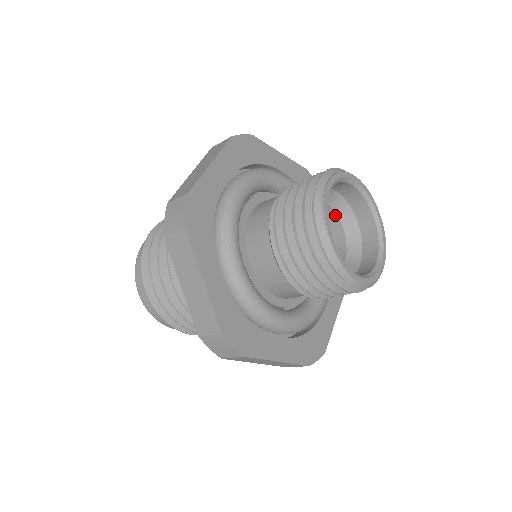
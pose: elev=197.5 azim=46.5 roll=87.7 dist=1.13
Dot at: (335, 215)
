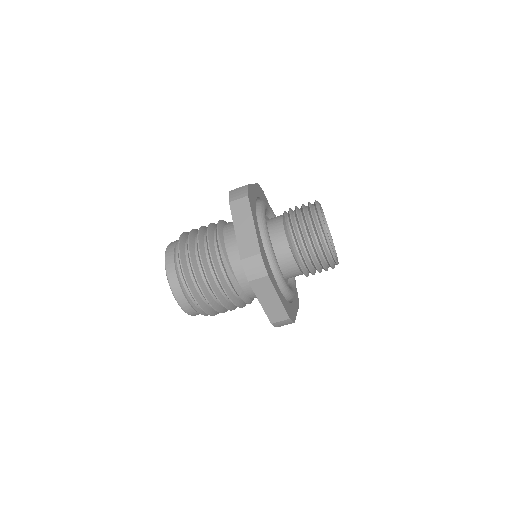
Dot at: occluded
